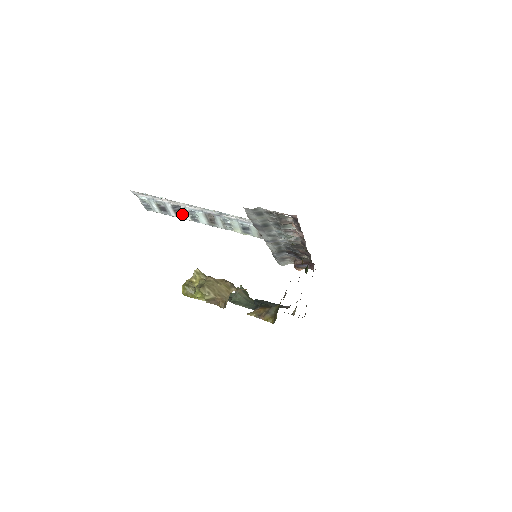
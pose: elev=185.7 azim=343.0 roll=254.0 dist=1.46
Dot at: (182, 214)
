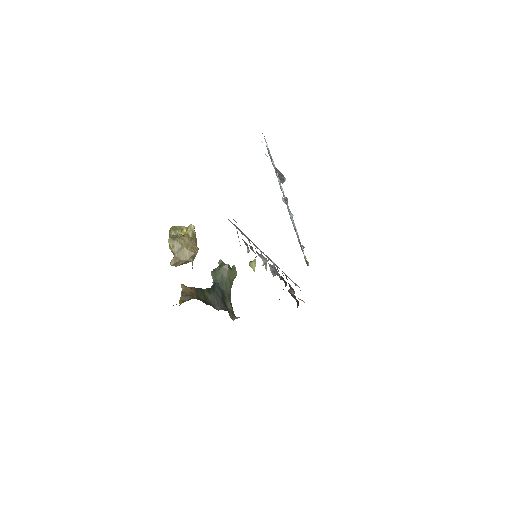
Dot at: (281, 180)
